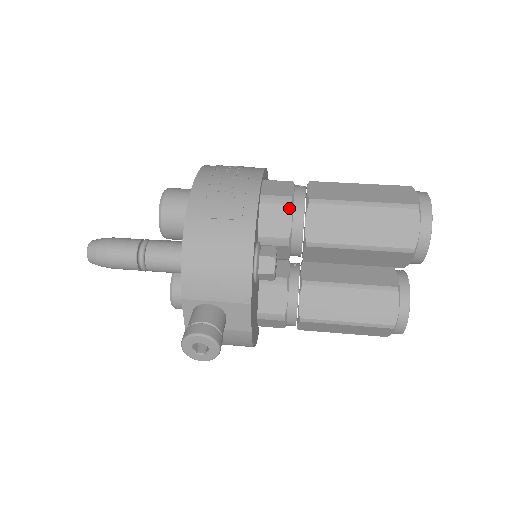
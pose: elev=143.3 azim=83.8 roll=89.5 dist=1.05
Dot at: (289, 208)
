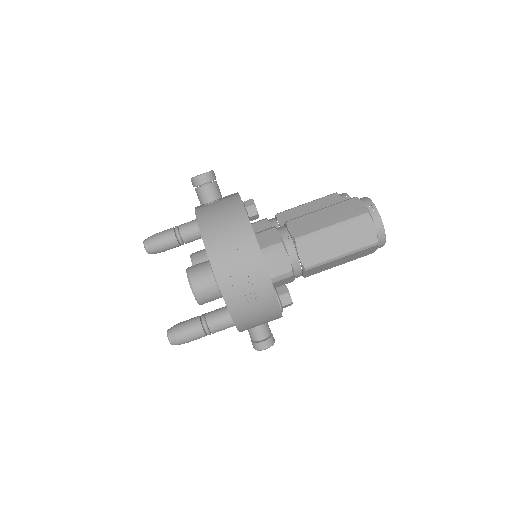
Dot at: (292, 277)
